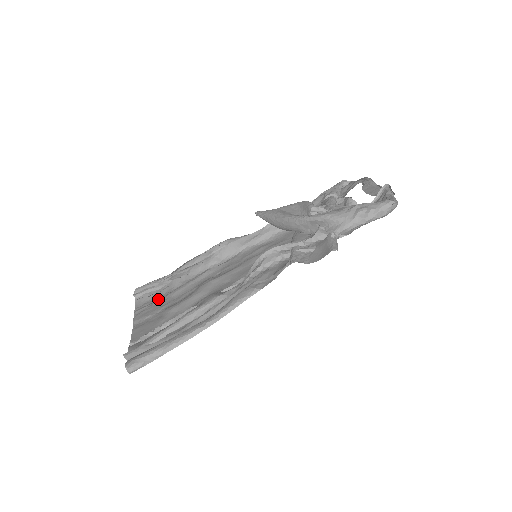
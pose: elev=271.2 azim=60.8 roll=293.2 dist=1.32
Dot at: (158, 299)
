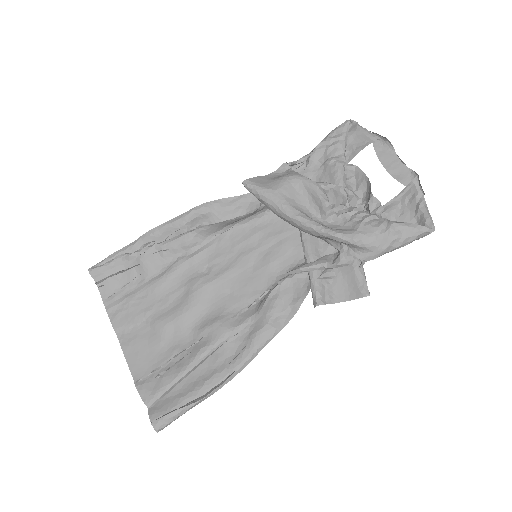
Dot at: (130, 290)
